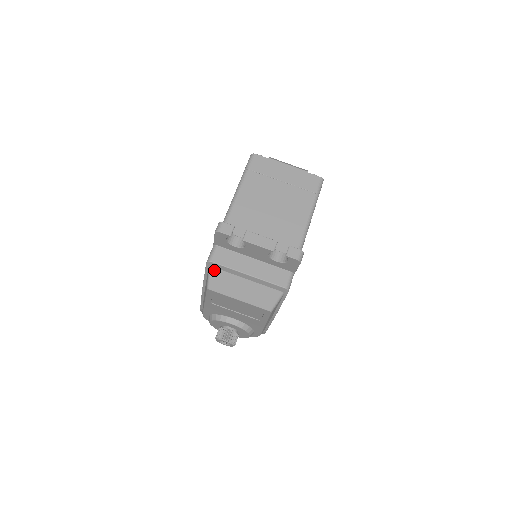
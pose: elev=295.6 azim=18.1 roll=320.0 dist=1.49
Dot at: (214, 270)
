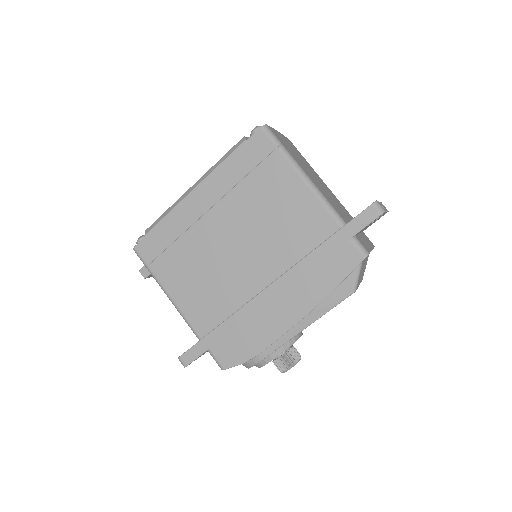
Dot at: (362, 264)
